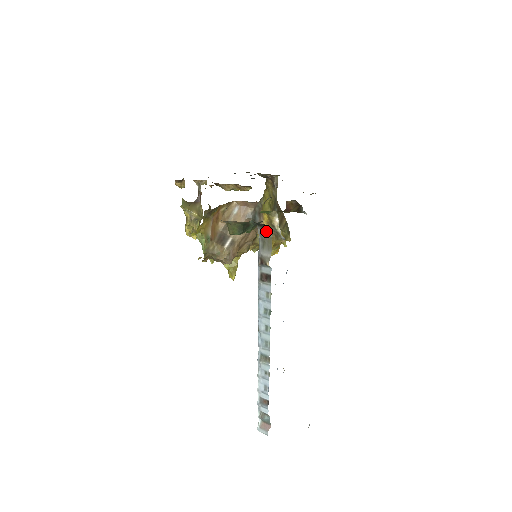
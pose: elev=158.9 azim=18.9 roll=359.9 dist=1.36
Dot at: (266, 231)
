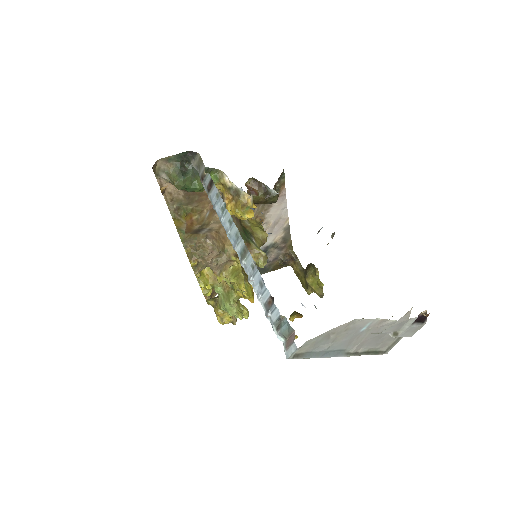
Dot at: (196, 158)
